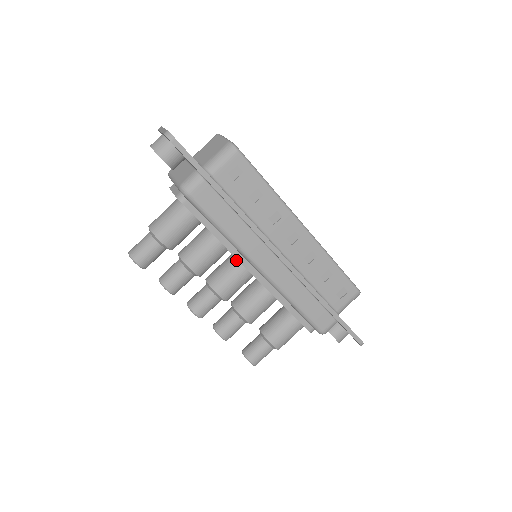
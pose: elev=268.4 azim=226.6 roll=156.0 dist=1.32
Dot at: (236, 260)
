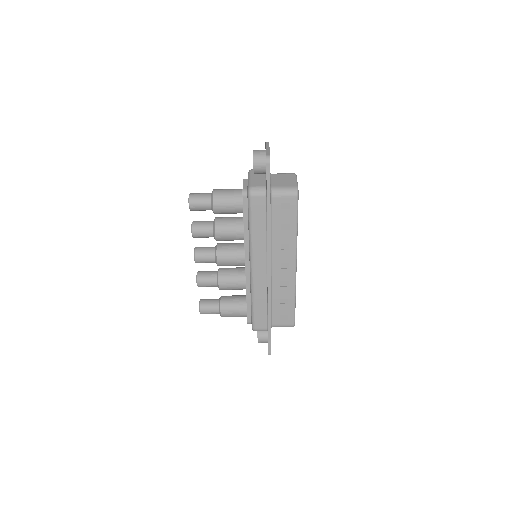
Dot at: (243, 249)
